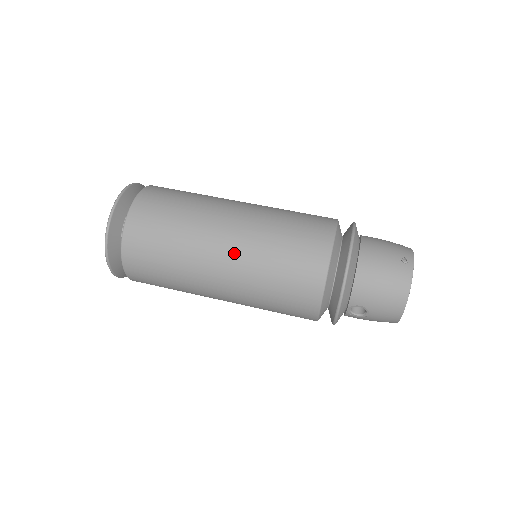
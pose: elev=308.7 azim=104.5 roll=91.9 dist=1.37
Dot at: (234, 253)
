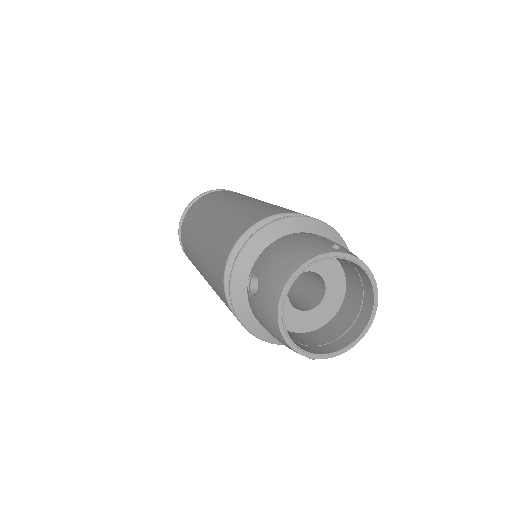
Dot at: (228, 207)
